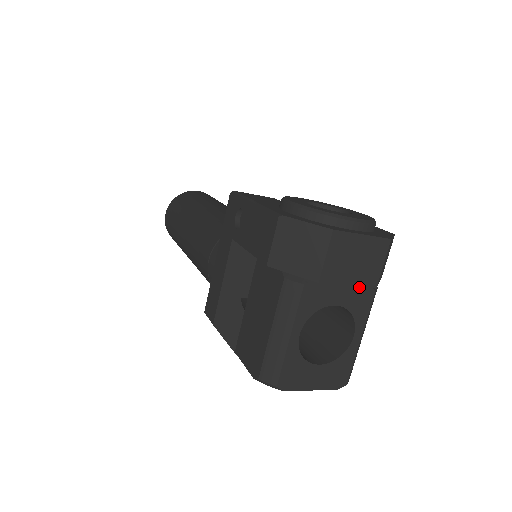
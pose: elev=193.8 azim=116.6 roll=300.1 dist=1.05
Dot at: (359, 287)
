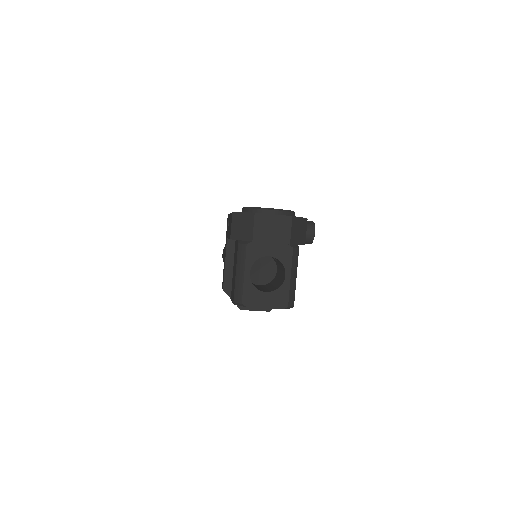
Dot at: (282, 245)
